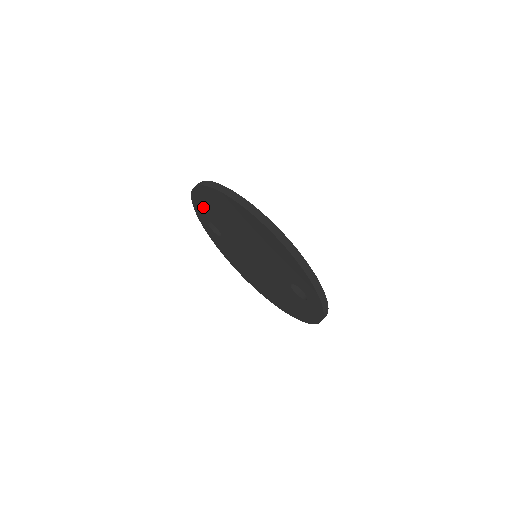
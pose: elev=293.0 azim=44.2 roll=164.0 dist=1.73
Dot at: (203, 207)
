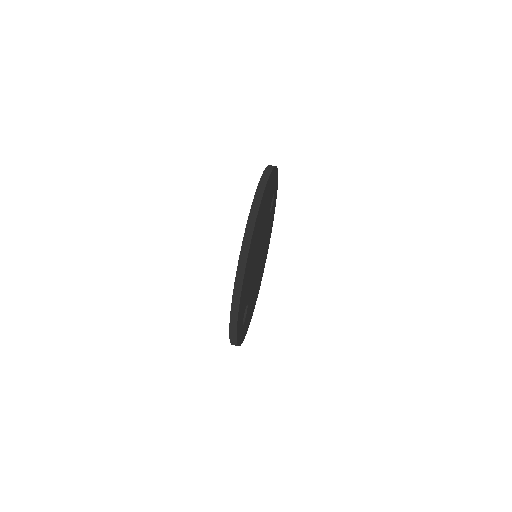
Dot at: occluded
